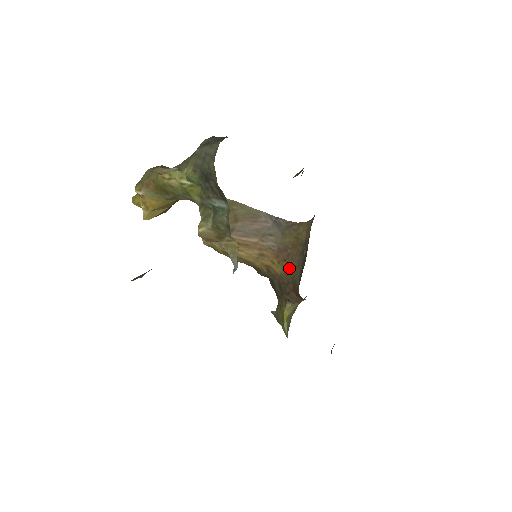
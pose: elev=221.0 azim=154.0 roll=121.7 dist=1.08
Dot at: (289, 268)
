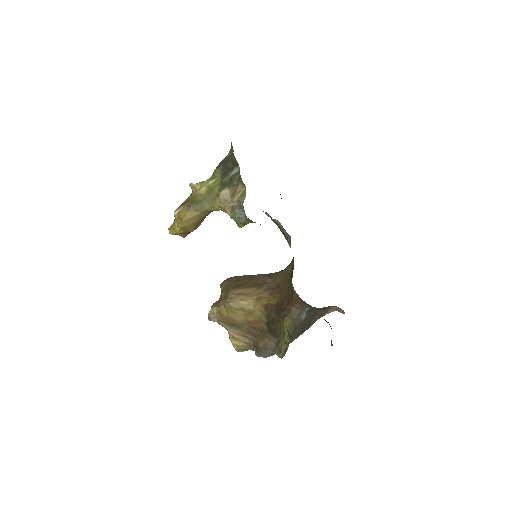
Dot at: (282, 293)
